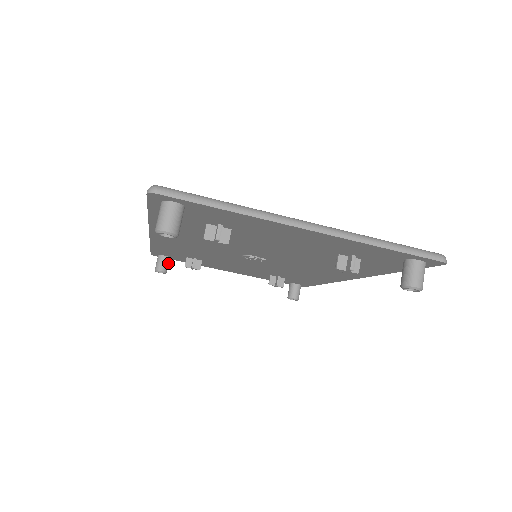
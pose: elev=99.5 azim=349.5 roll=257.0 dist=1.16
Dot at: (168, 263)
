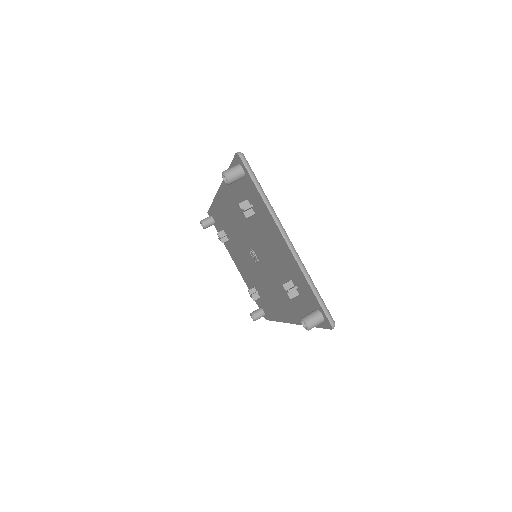
Dot at: (211, 225)
